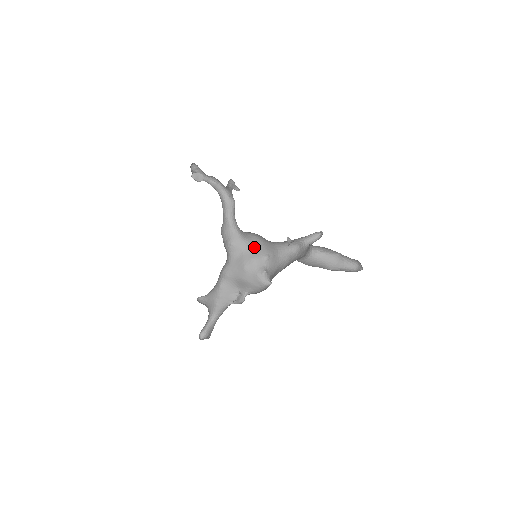
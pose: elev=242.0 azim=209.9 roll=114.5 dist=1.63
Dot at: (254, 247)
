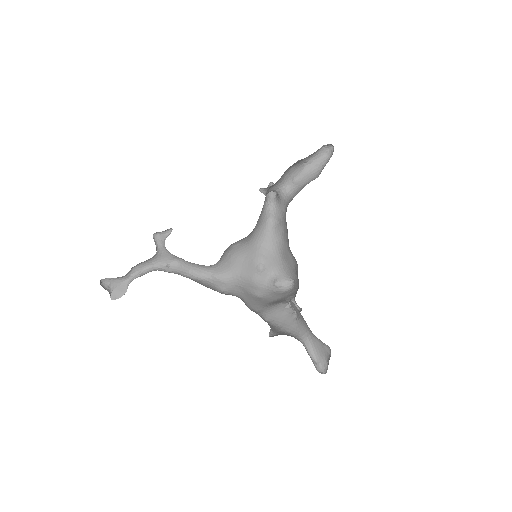
Dot at: (242, 271)
